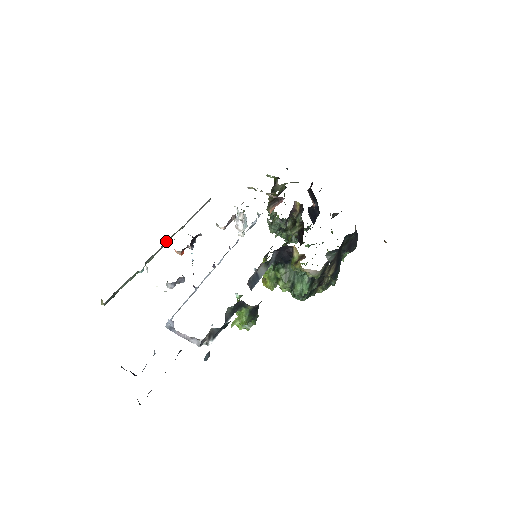
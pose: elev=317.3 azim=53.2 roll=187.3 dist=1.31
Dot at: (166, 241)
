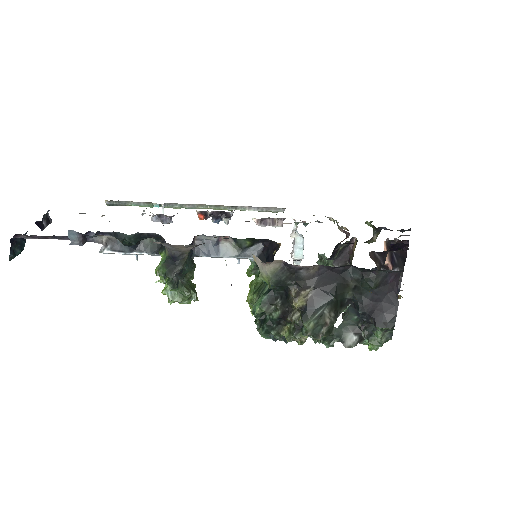
Dot at: (201, 204)
